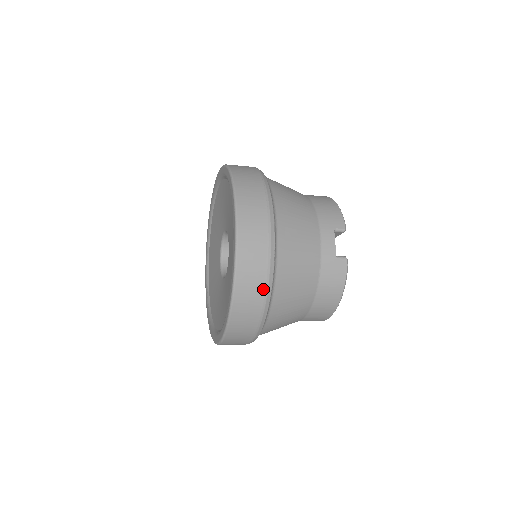
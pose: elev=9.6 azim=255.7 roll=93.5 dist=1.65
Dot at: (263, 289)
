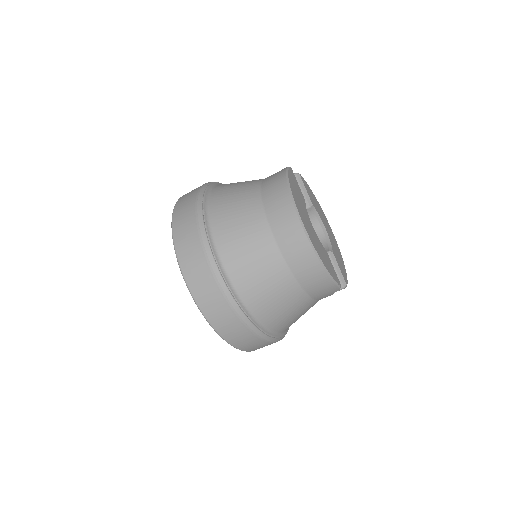
Dot at: (198, 189)
